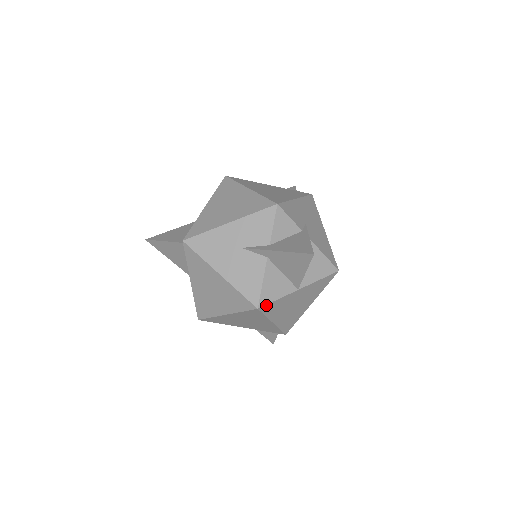
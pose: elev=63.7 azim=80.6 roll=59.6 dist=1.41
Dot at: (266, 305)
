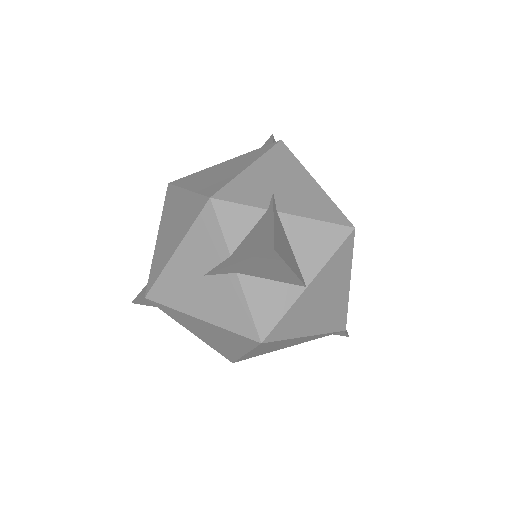
Dot at: (271, 332)
